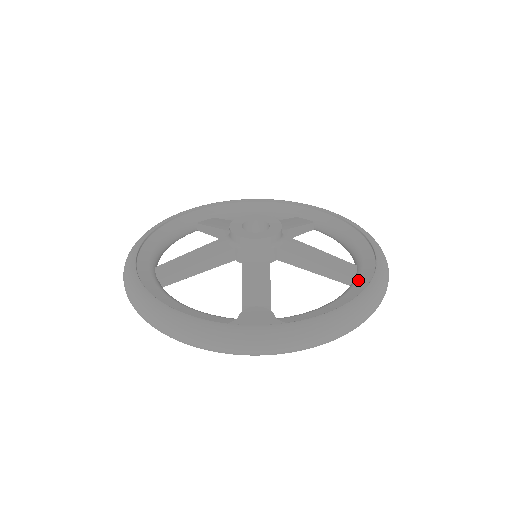
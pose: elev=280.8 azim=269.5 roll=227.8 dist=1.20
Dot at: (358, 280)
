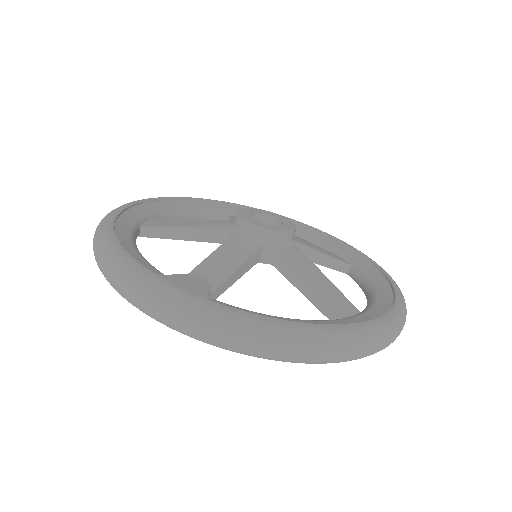
Dot at: (345, 319)
